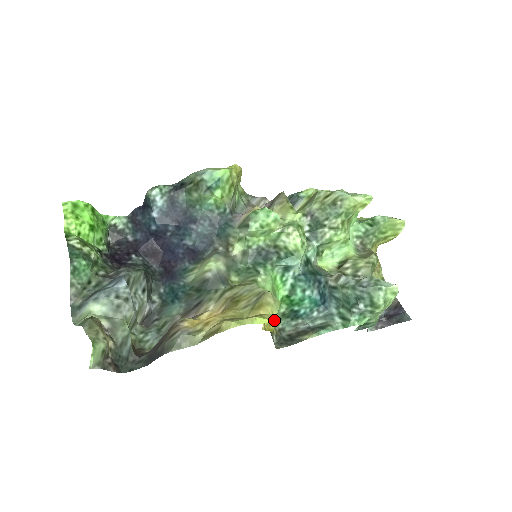
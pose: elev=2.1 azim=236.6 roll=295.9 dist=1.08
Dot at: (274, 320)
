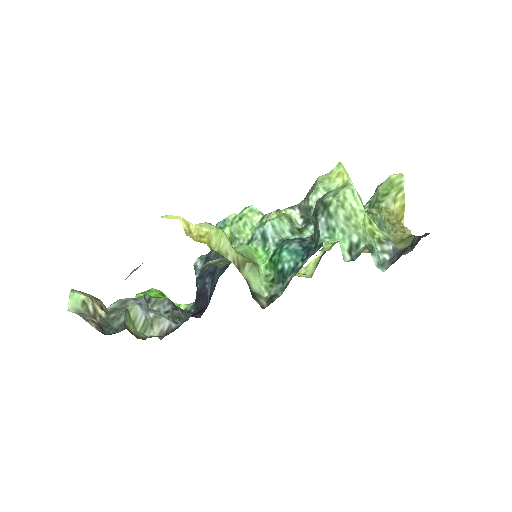
Dot at: (206, 235)
